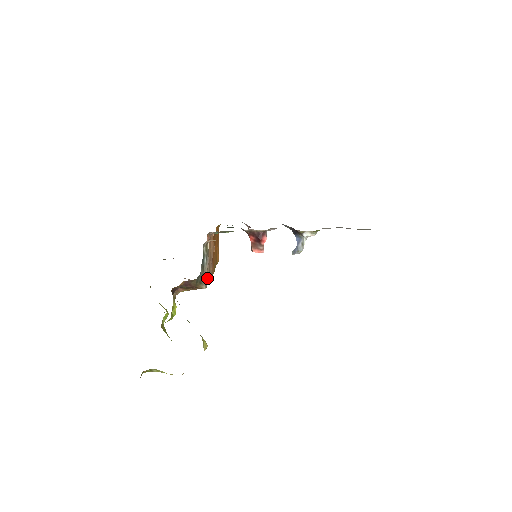
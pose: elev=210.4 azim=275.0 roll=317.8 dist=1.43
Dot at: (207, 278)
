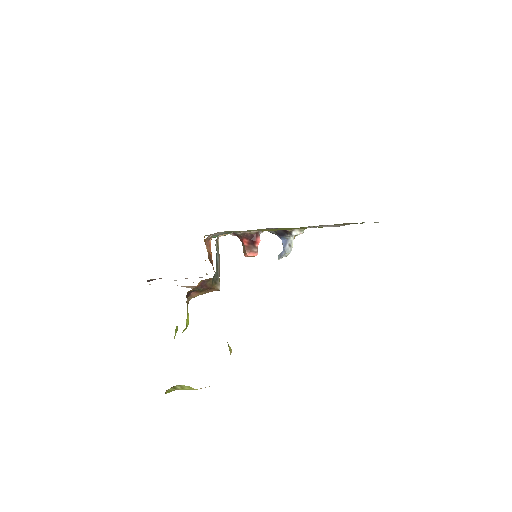
Dot at: (219, 279)
